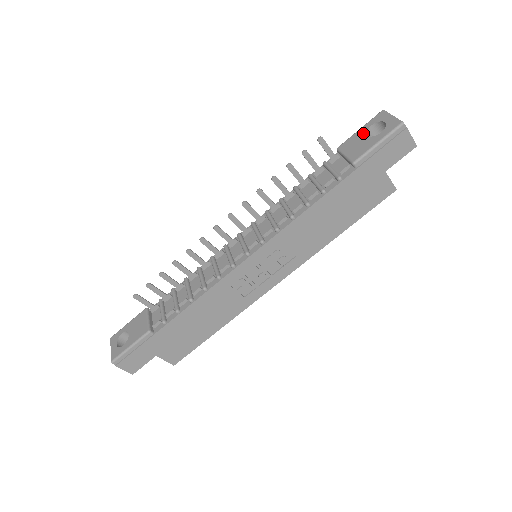
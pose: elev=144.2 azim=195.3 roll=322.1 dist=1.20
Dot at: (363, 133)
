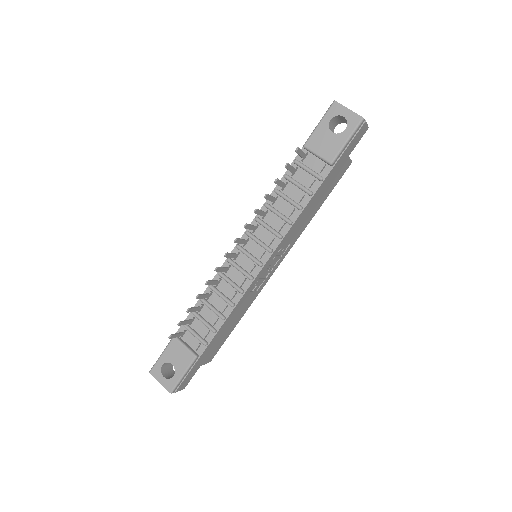
Dot at: (326, 129)
